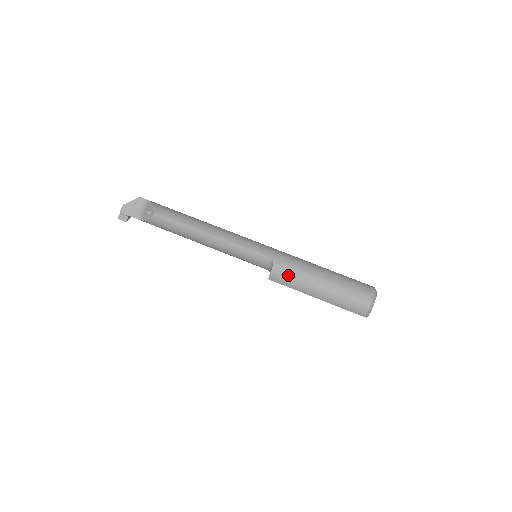
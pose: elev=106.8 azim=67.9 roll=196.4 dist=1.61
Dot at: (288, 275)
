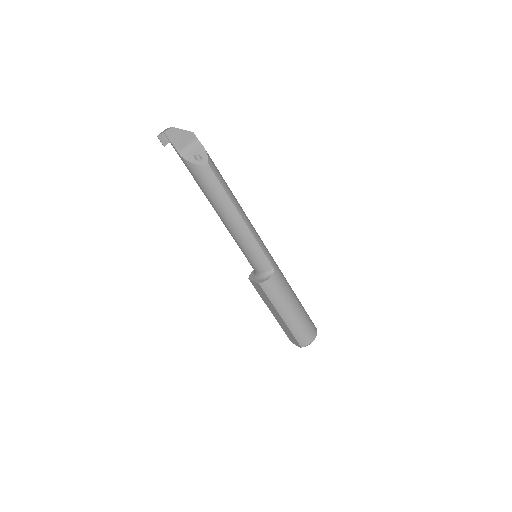
Dot at: (277, 290)
